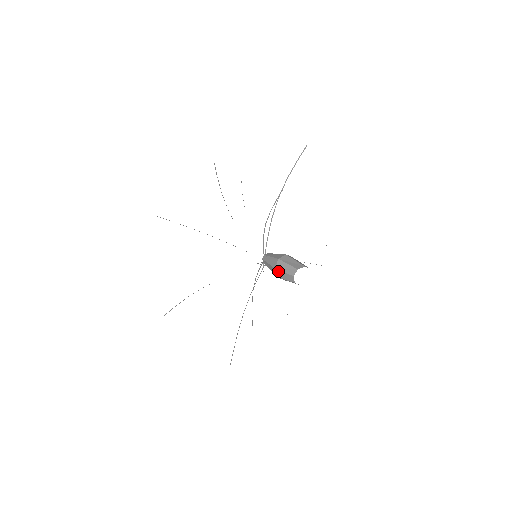
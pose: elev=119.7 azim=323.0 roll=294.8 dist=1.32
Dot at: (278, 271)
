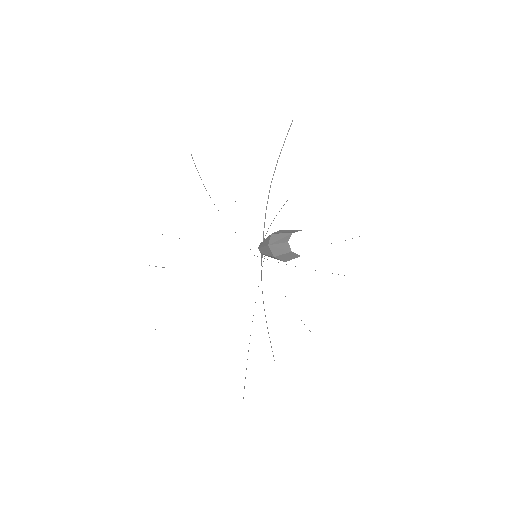
Dot at: (272, 246)
